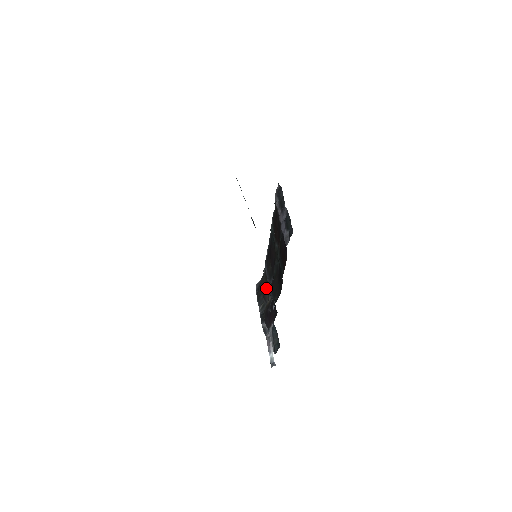
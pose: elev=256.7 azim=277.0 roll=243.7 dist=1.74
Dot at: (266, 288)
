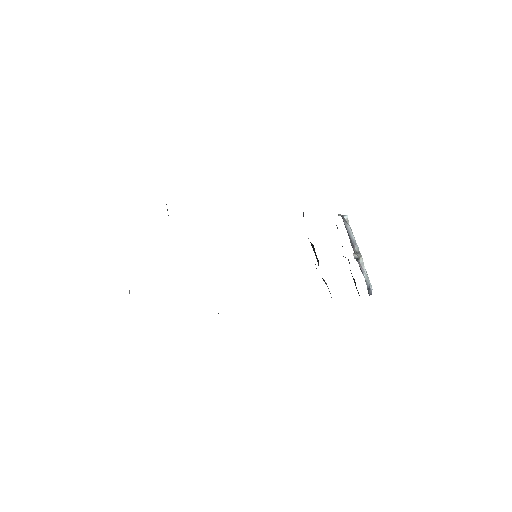
Dot at: occluded
